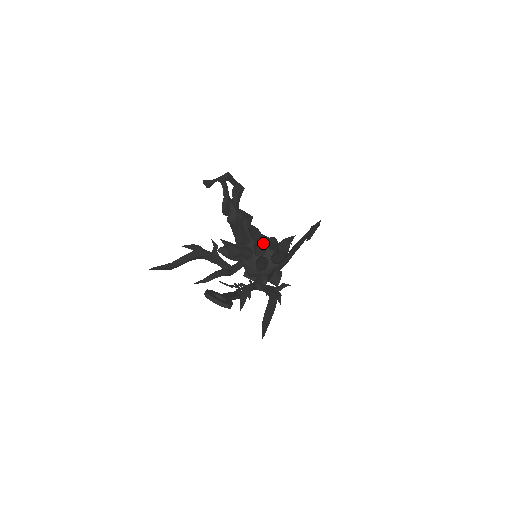
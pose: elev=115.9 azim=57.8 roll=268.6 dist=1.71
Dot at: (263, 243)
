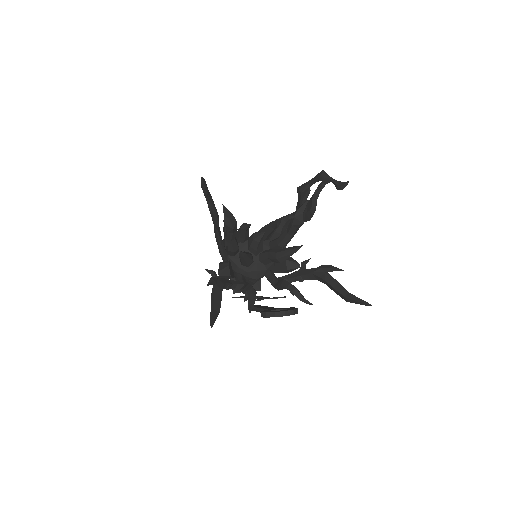
Dot at: occluded
